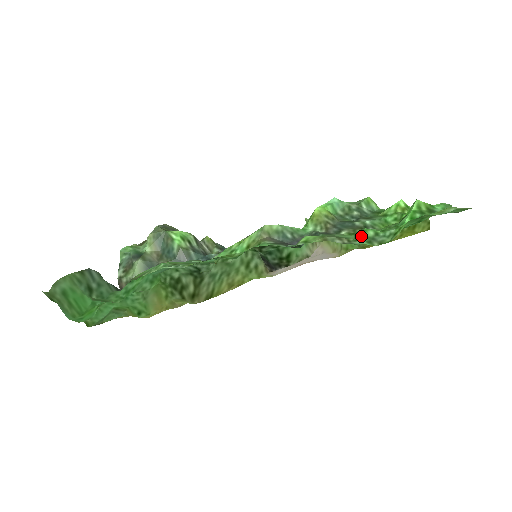
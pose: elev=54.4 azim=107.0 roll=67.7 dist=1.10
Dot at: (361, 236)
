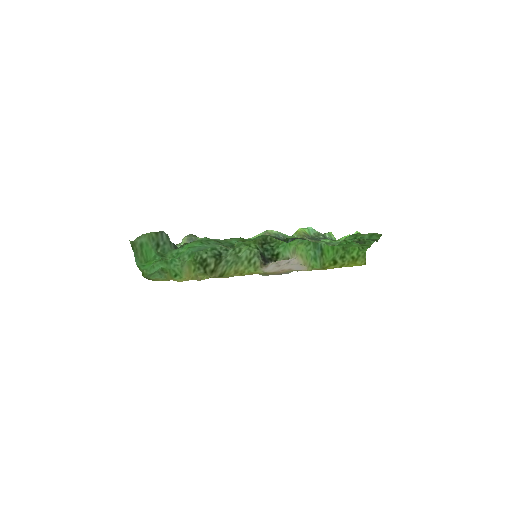
Dot at: (322, 241)
